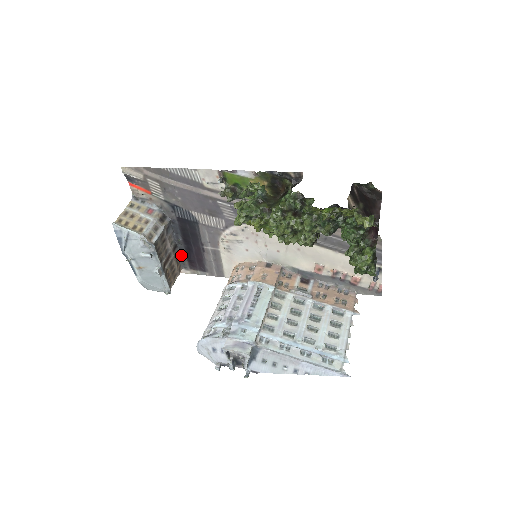
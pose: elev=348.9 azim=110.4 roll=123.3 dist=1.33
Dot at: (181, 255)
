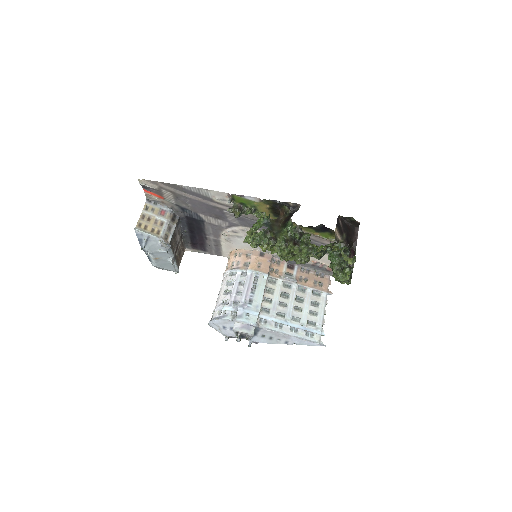
Dot at: (185, 239)
